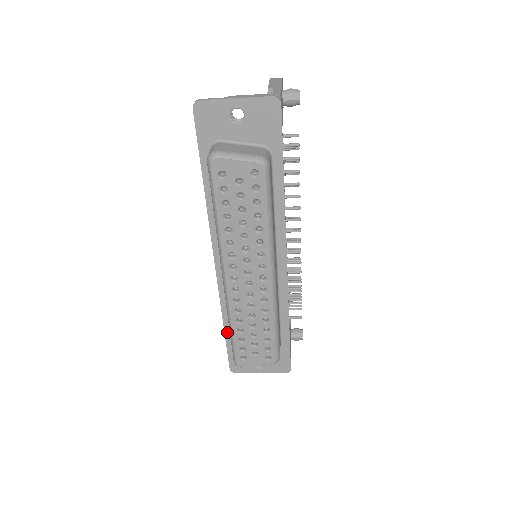
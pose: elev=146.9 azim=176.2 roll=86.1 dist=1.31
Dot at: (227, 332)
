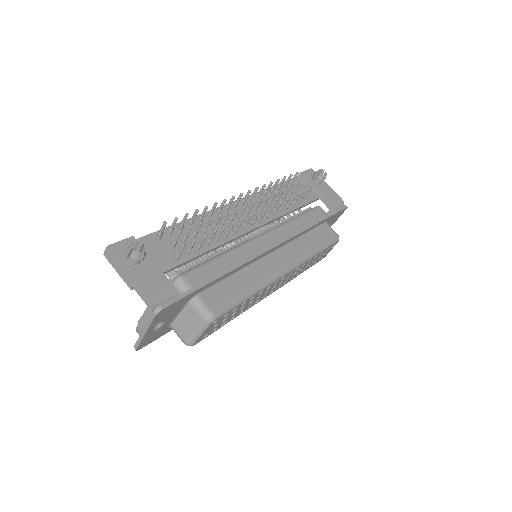
Dot at: occluded
